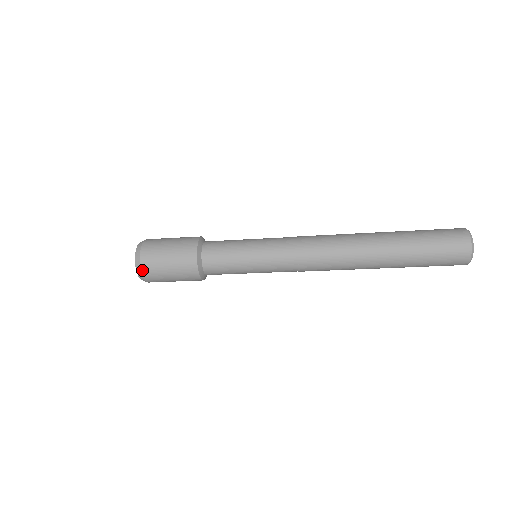
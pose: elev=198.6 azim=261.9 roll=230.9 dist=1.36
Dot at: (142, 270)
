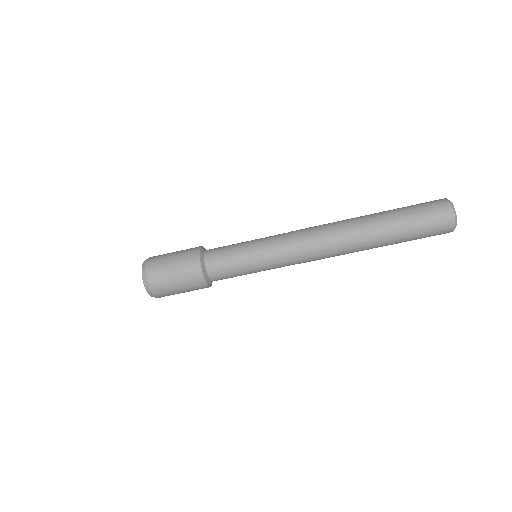
Dot at: (148, 263)
